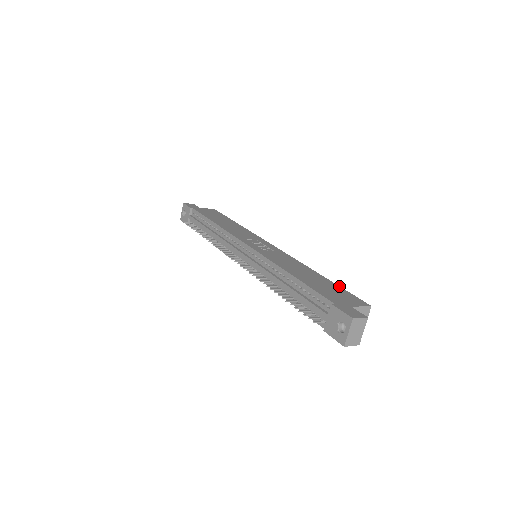
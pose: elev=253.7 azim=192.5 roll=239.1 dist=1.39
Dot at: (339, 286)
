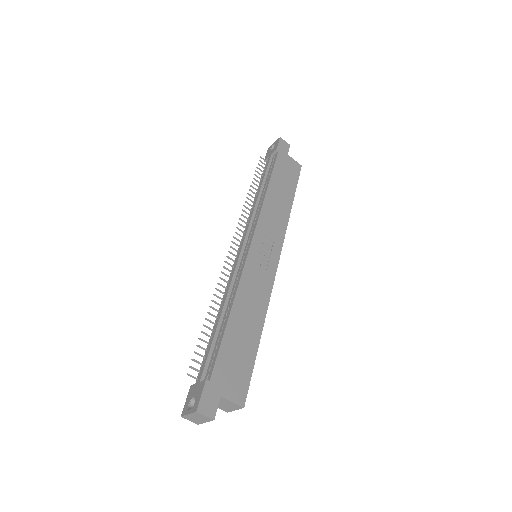
Dot at: occluded
